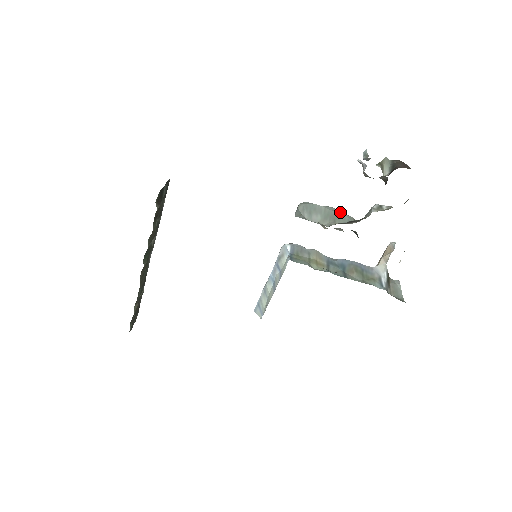
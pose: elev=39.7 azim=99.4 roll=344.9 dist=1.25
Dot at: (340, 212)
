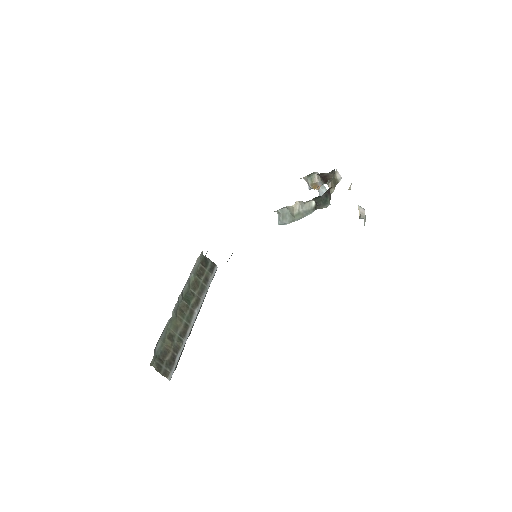
Dot at: occluded
